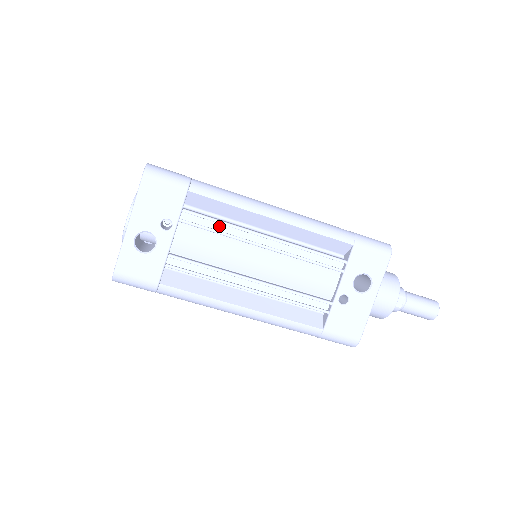
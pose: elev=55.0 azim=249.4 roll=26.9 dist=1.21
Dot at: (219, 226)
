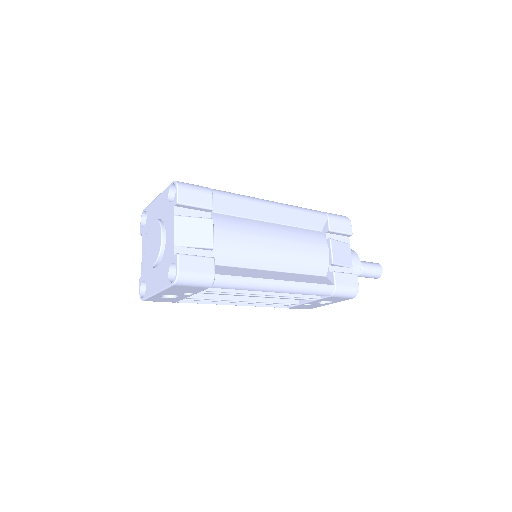
Dot at: occluded
